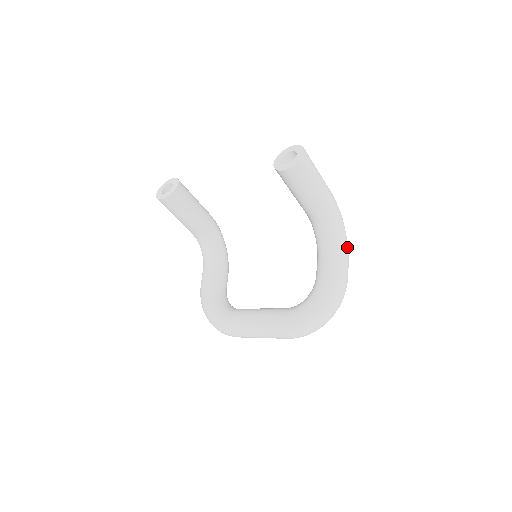
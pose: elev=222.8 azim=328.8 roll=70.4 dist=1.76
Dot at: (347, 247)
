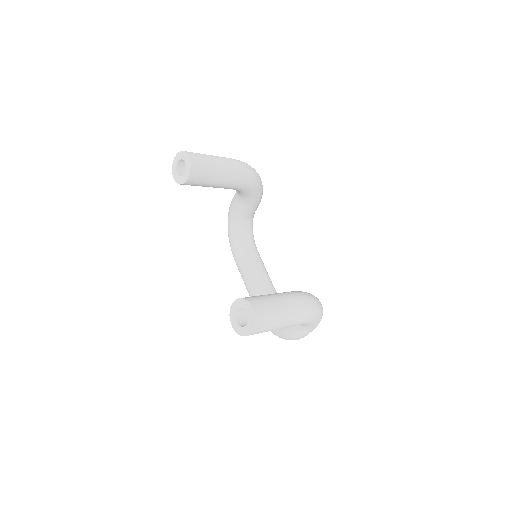
Dot at: (315, 326)
